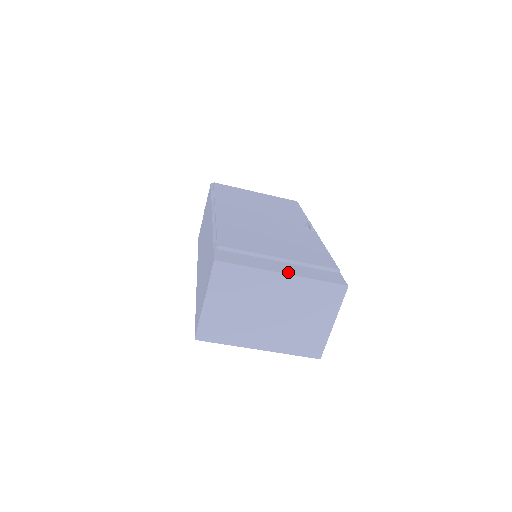
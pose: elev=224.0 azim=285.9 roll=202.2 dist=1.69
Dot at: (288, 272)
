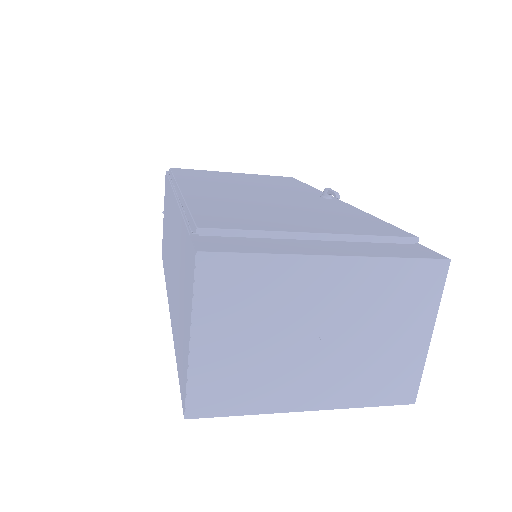
Dot at: (340, 253)
